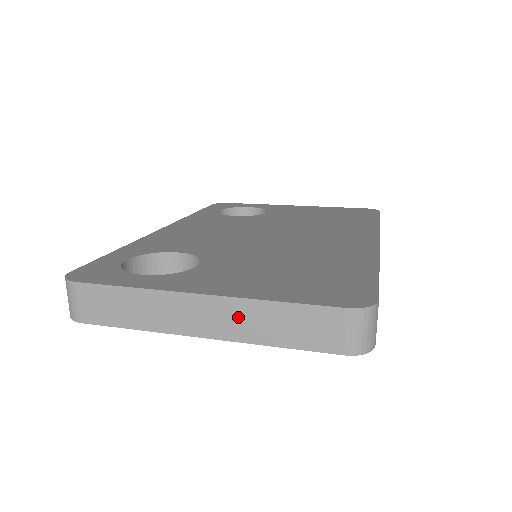
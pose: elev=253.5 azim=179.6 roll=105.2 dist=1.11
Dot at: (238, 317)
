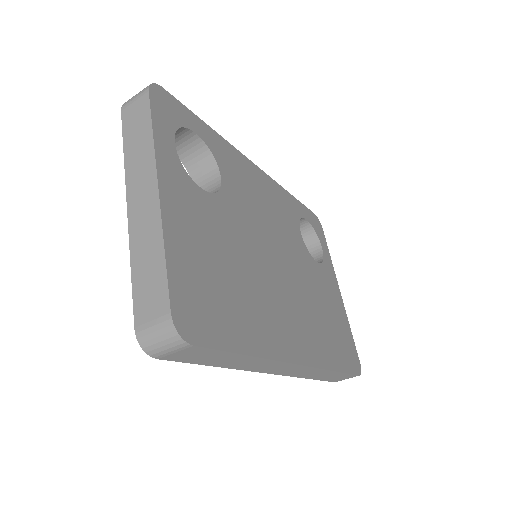
Dot at: (147, 226)
